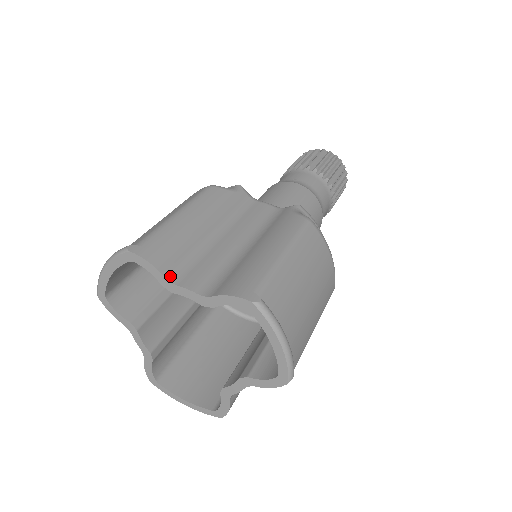
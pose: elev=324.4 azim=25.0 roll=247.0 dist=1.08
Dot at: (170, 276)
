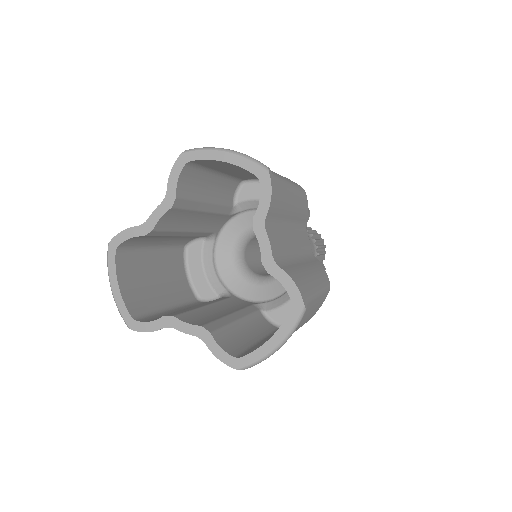
Dot at: (143, 225)
